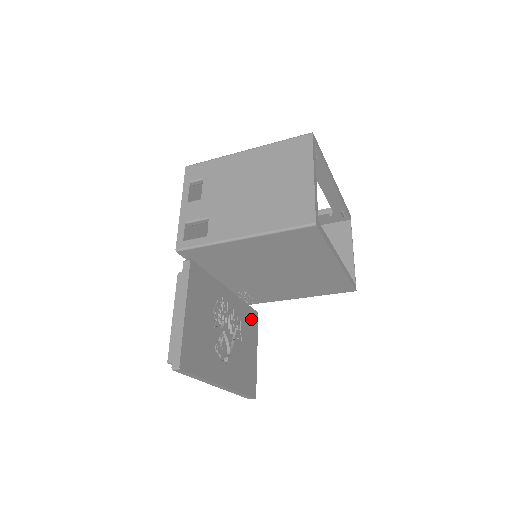
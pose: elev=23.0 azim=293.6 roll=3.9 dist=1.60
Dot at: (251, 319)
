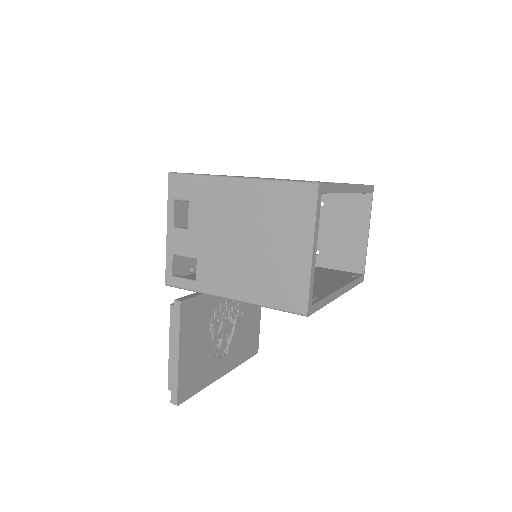
Dot at: occluded
